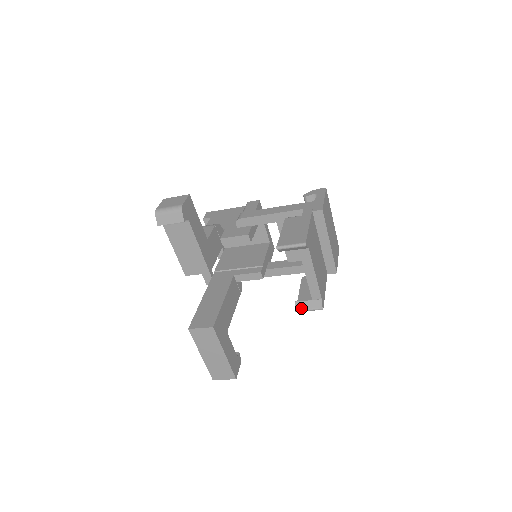
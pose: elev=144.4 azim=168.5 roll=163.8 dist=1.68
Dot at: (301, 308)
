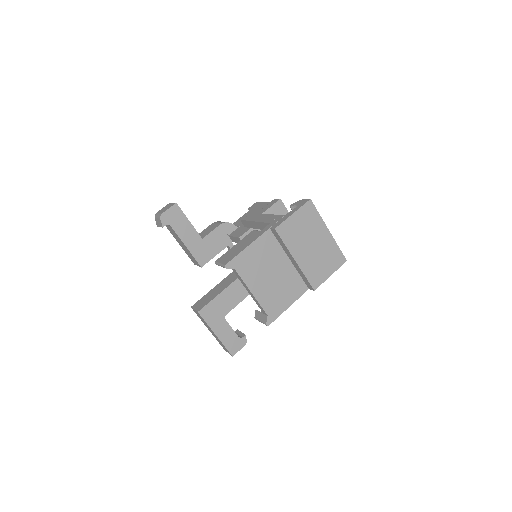
Dot at: (257, 318)
